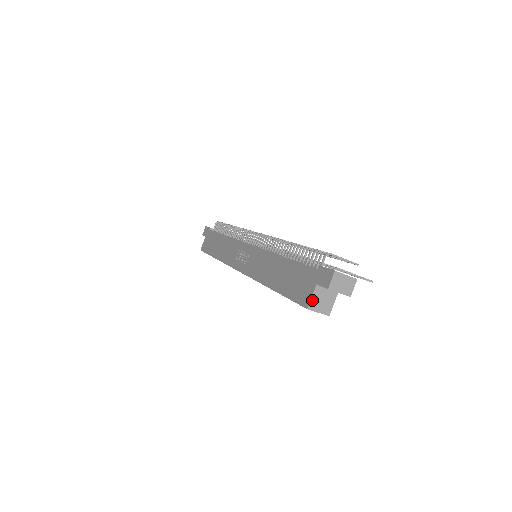
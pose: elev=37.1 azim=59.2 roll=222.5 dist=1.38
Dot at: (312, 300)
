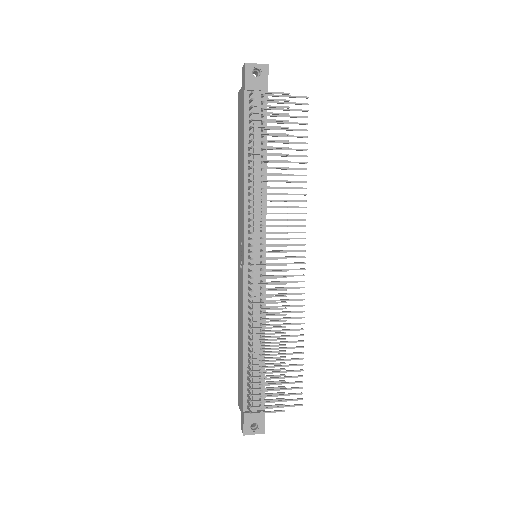
Dot at: occluded
